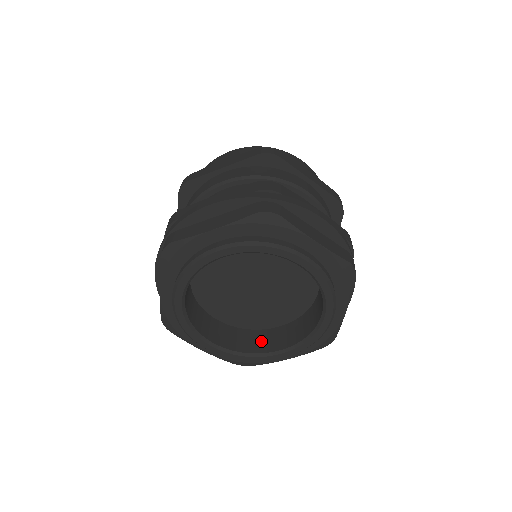
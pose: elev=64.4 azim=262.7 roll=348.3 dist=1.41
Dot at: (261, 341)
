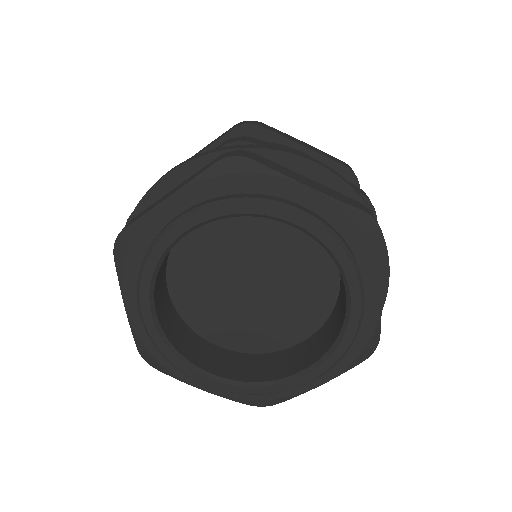
Dot at: (278, 364)
